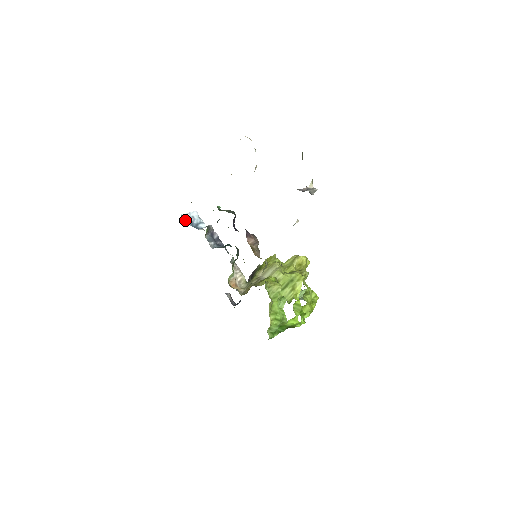
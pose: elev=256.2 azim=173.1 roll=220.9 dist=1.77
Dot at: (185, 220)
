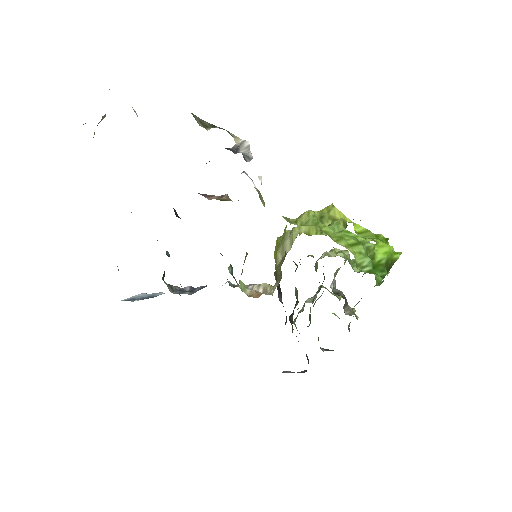
Dot at: occluded
